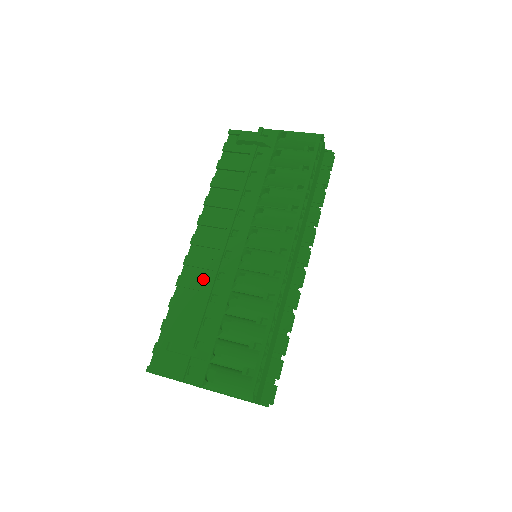
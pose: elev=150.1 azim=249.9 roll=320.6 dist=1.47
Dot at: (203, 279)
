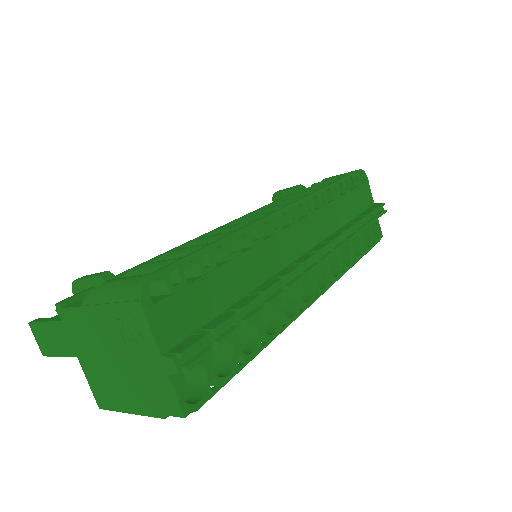
Dot at: occluded
